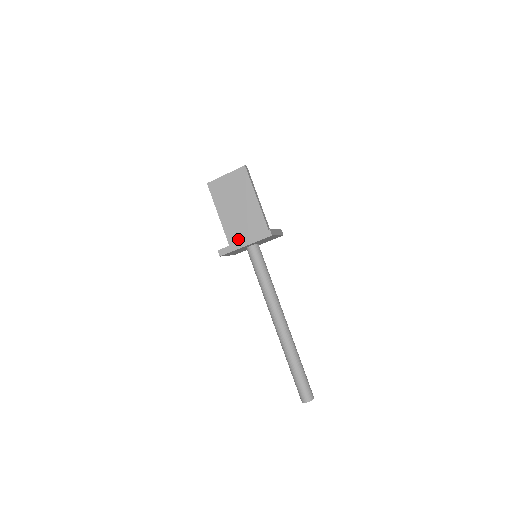
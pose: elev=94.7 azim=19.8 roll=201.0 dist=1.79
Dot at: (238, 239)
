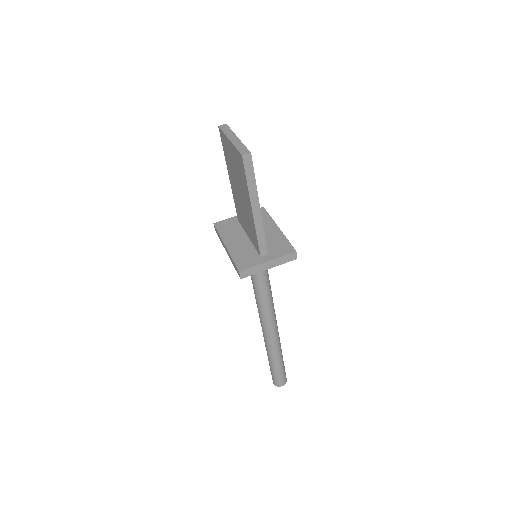
Dot at: (242, 223)
